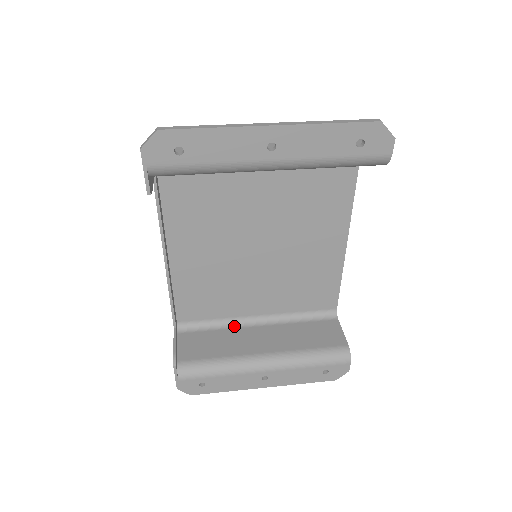
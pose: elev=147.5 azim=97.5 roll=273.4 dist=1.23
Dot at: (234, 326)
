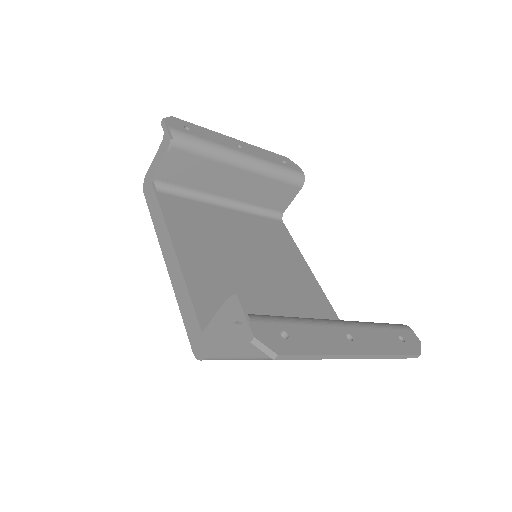
Dot at: occluded
